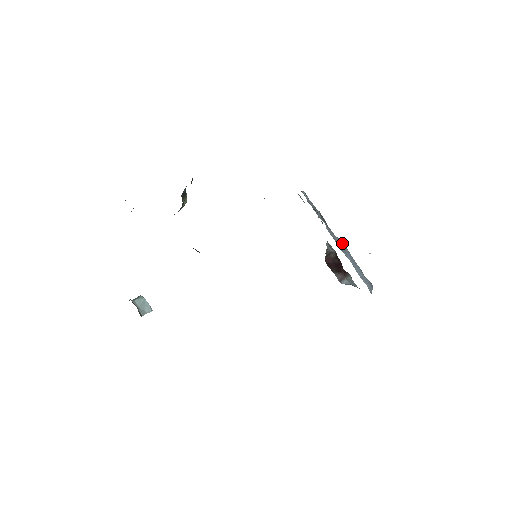
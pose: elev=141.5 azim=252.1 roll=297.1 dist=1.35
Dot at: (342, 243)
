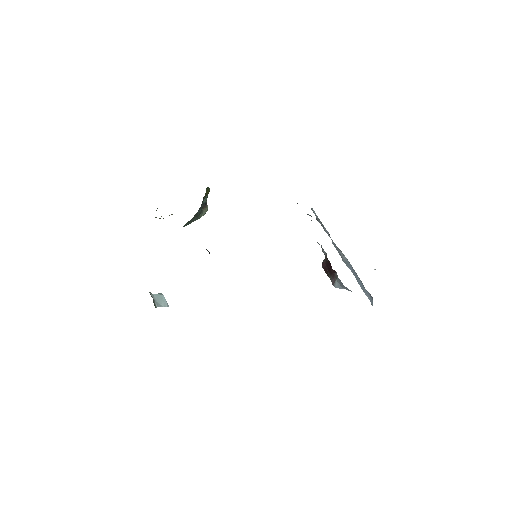
Dot at: occluded
